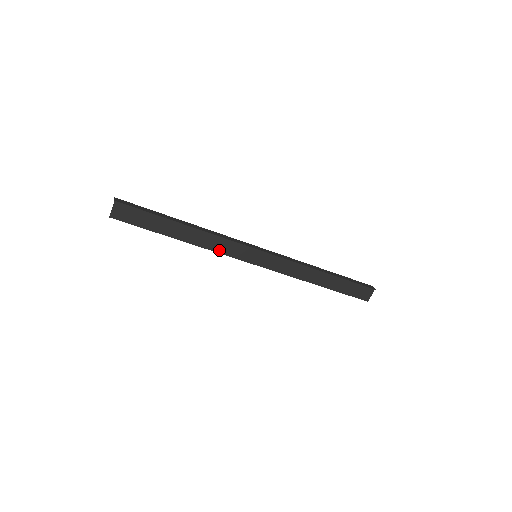
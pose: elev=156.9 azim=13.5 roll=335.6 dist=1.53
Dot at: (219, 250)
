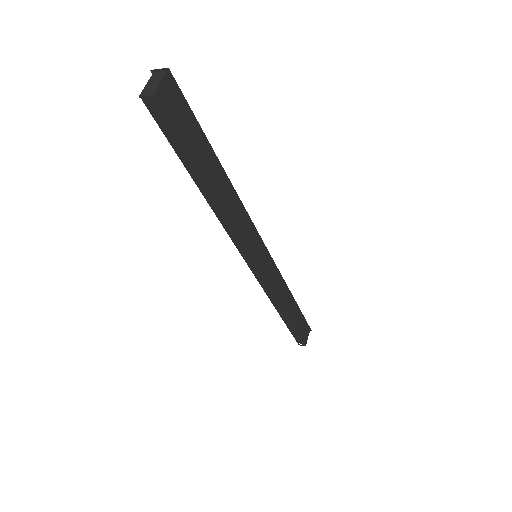
Dot at: (239, 229)
